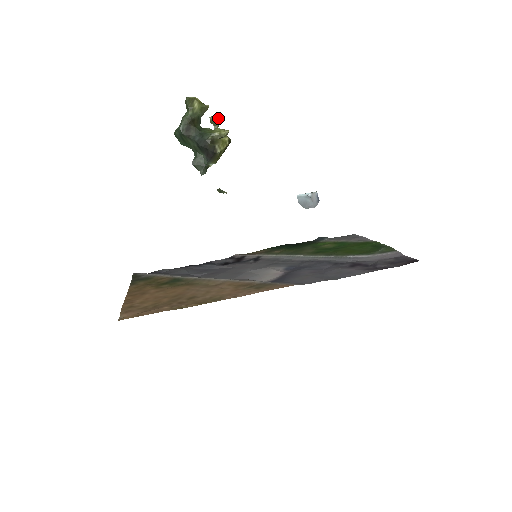
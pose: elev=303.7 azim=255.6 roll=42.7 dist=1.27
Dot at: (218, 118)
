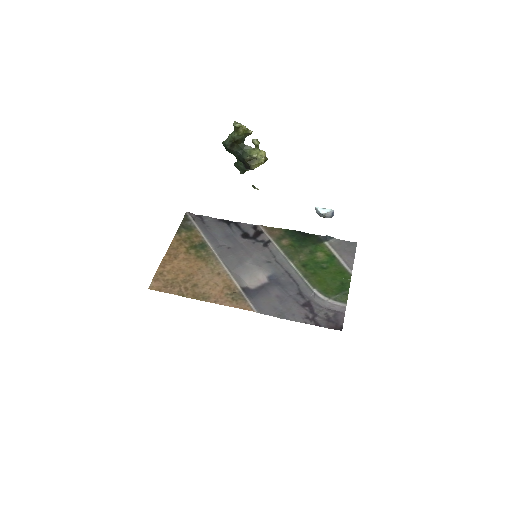
Dot at: (259, 142)
